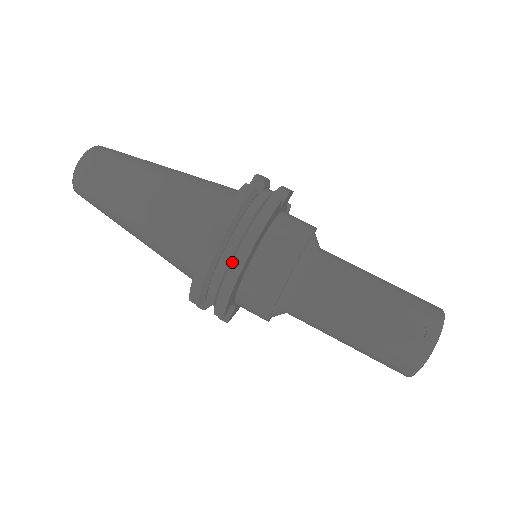
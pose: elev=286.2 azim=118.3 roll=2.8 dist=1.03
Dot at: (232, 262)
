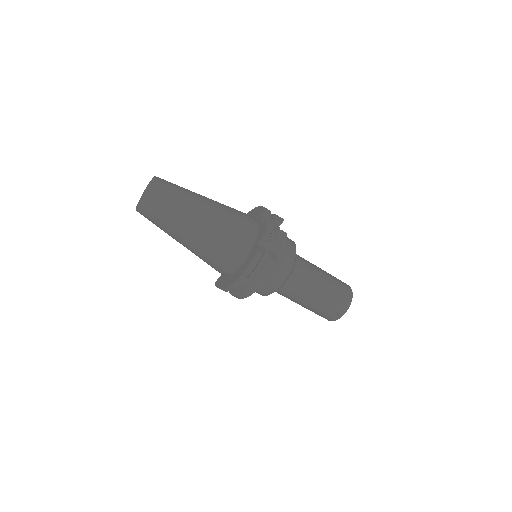
Dot at: (244, 293)
